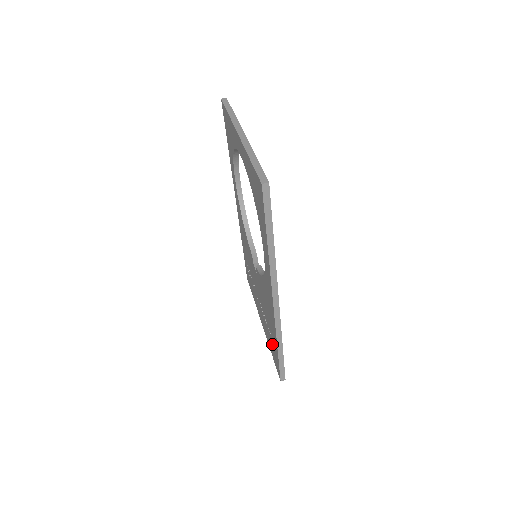
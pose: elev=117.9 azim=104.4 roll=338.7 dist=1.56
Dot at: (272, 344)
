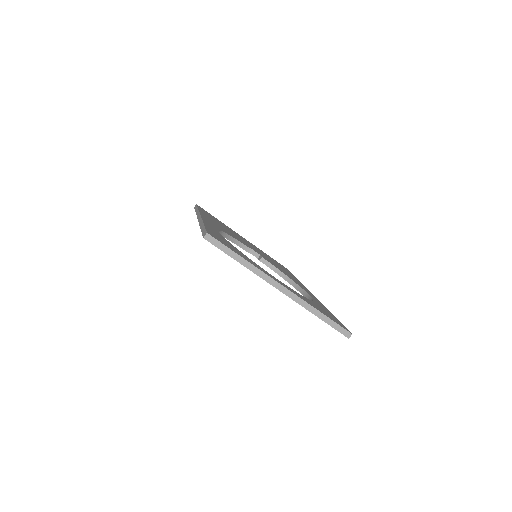
Dot at: occluded
